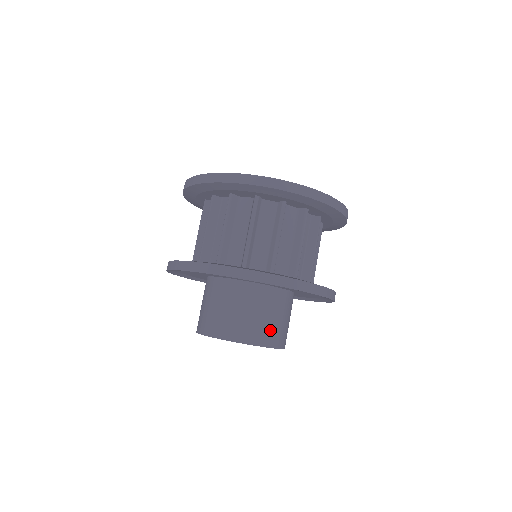
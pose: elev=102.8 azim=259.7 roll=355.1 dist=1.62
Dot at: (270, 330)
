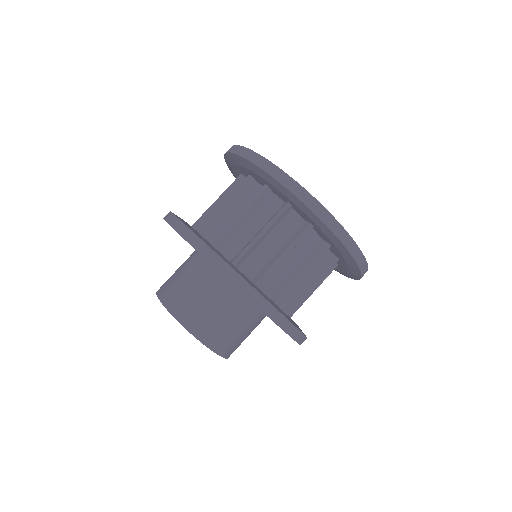
Dot at: (191, 307)
